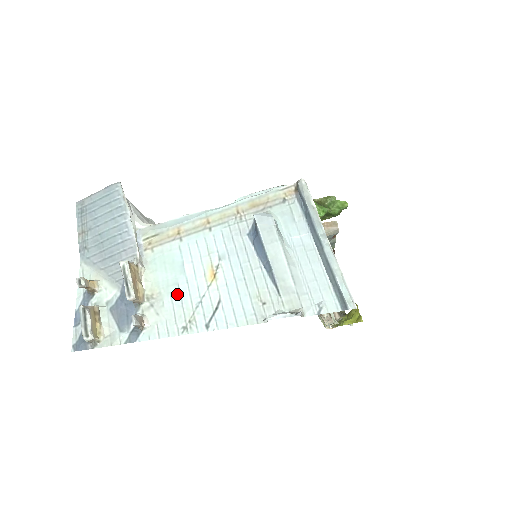
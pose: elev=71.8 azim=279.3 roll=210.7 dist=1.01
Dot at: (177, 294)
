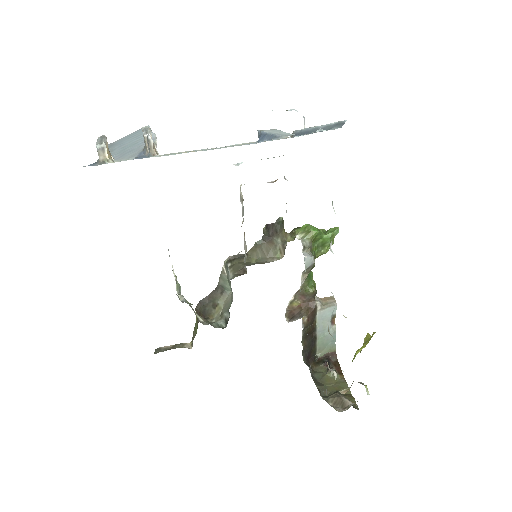
Dot at: occluded
